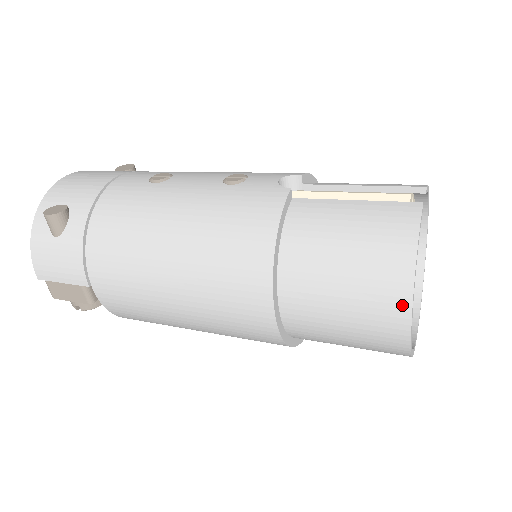
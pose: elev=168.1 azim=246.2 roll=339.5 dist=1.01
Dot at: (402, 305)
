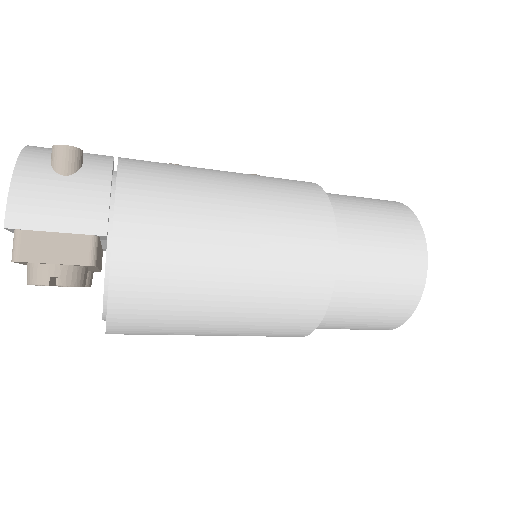
Dot at: (421, 245)
